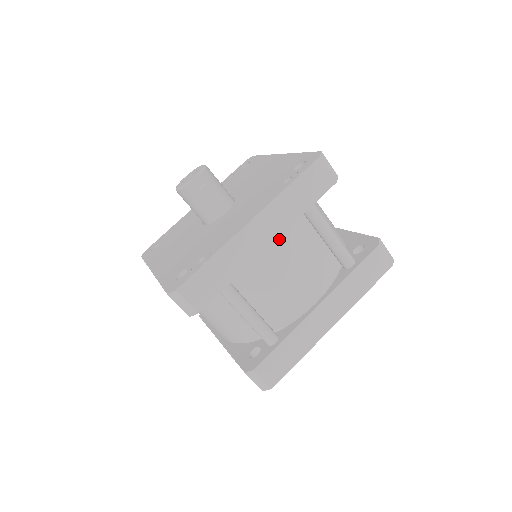
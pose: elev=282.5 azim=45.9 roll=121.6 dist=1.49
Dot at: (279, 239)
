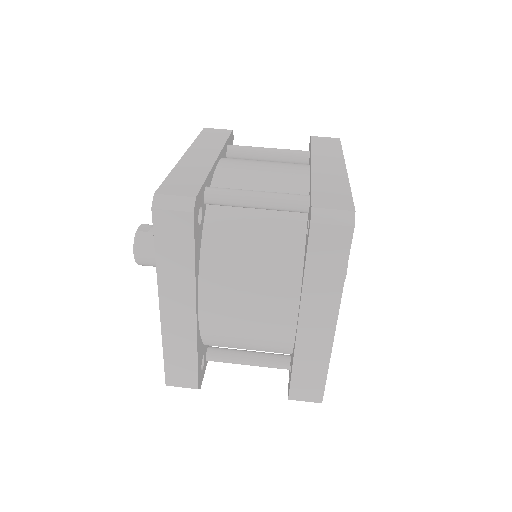
Dot at: (225, 160)
